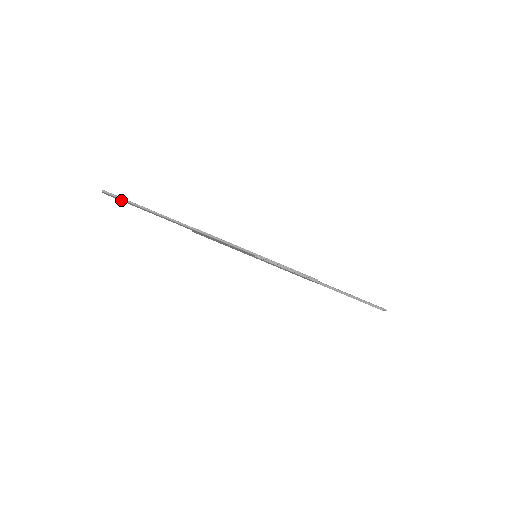
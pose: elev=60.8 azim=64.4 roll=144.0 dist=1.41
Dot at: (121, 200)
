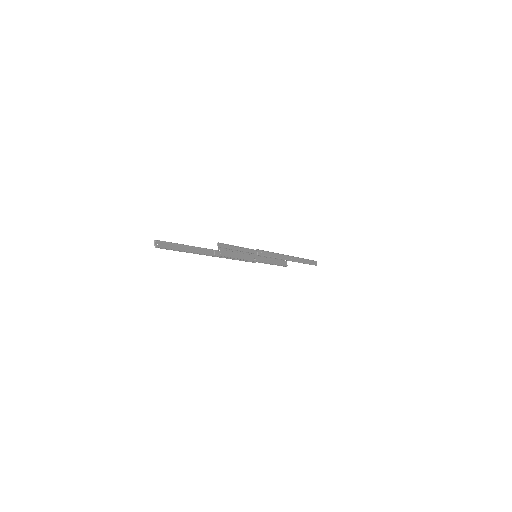
Dot at: (169, 246)
